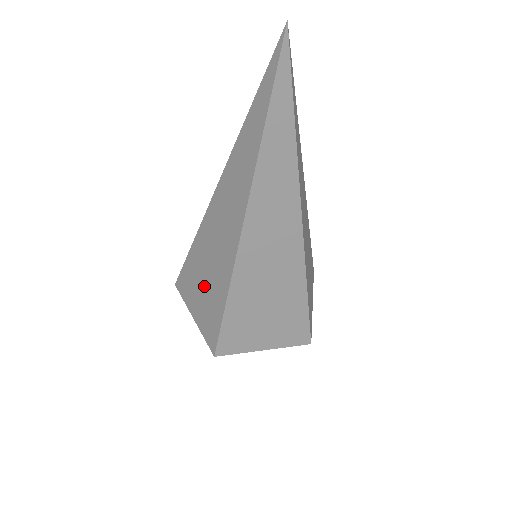
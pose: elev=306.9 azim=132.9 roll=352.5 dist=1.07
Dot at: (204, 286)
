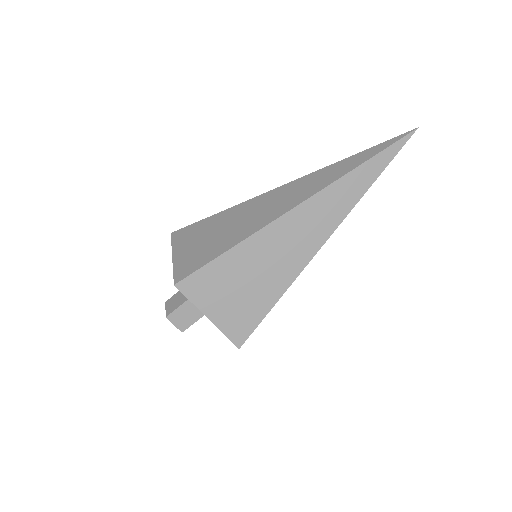
Dot at: (212, 236)
